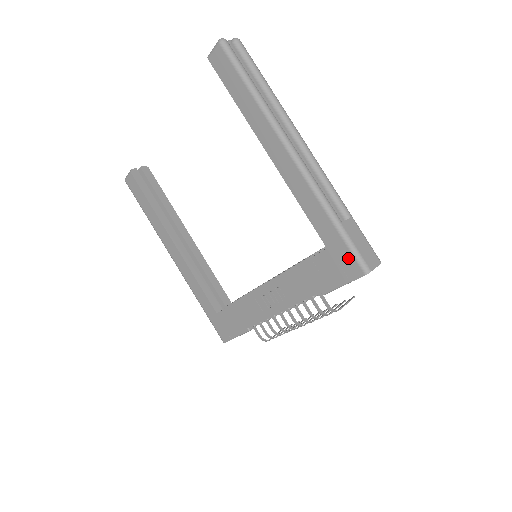
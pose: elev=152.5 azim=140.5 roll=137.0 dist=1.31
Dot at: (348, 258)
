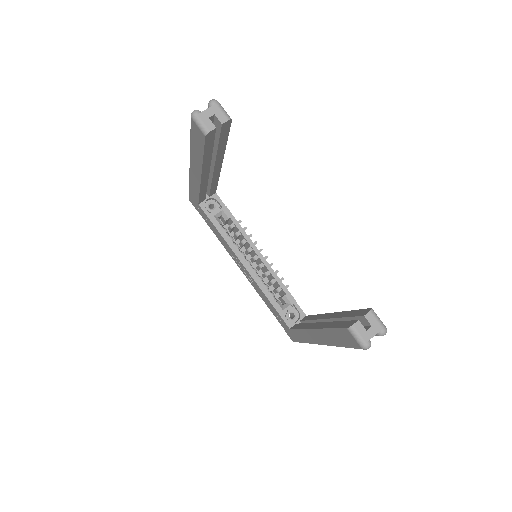
Dot at: (293, 338)
